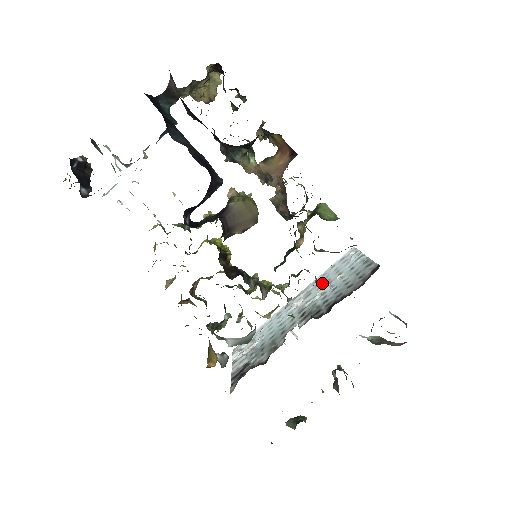
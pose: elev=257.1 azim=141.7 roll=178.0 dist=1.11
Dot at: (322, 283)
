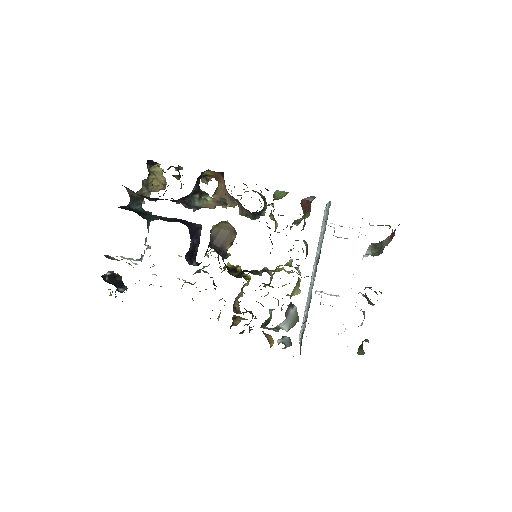
Dot at: (319, 244)
